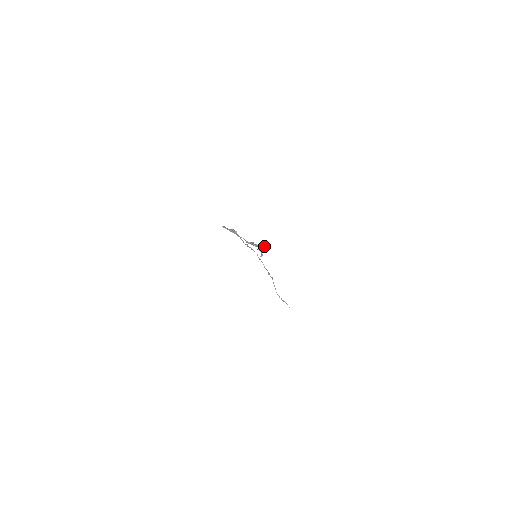
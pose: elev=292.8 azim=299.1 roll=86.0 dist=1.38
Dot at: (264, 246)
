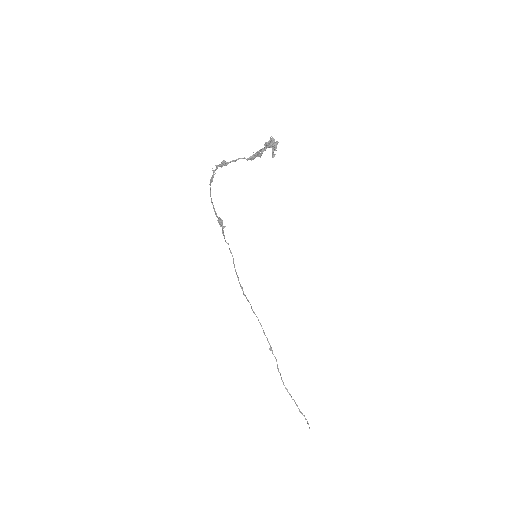
Dot at: (274, 142)
